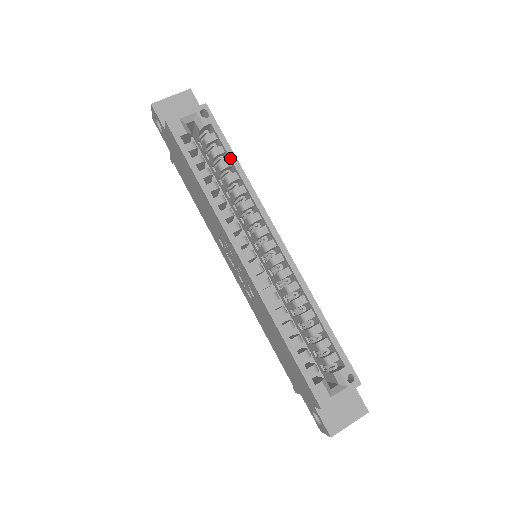
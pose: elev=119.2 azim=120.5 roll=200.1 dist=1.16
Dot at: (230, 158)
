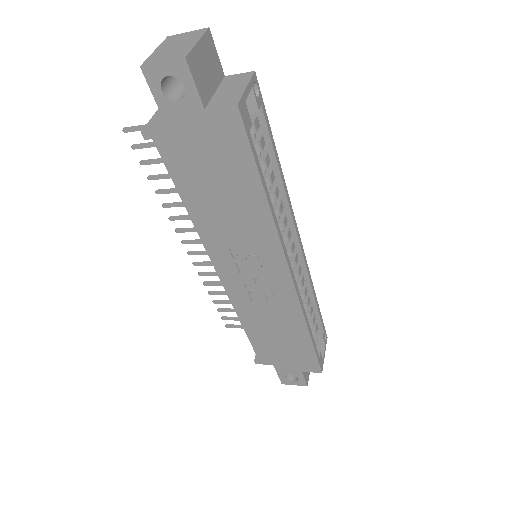
Dot at: (275, 154)
